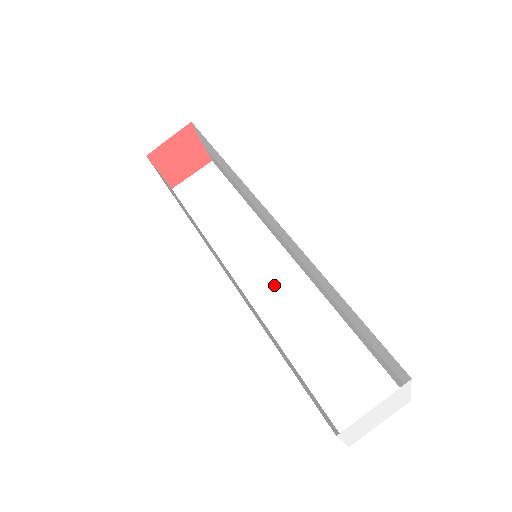
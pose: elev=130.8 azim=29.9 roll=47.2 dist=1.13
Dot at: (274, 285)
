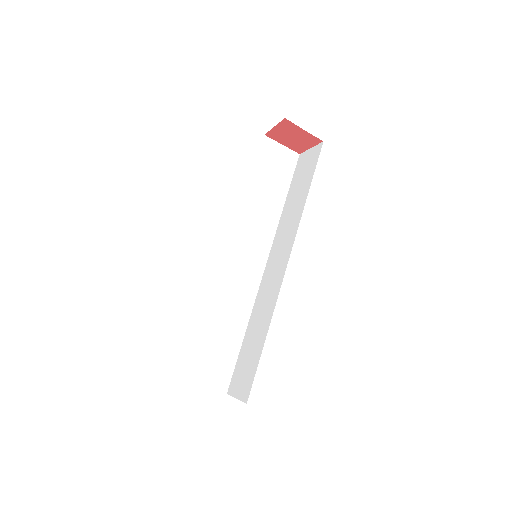
Dot at: (272, 278)
